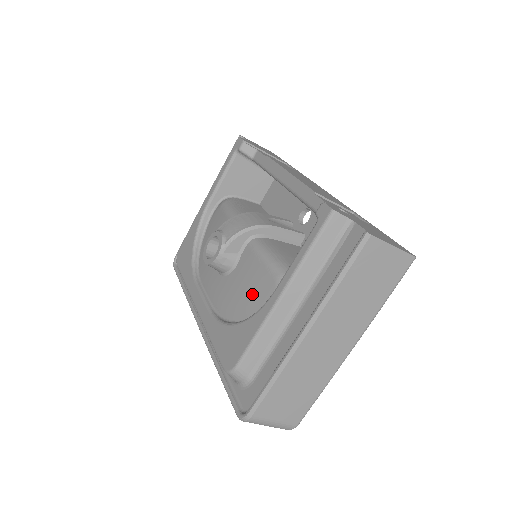
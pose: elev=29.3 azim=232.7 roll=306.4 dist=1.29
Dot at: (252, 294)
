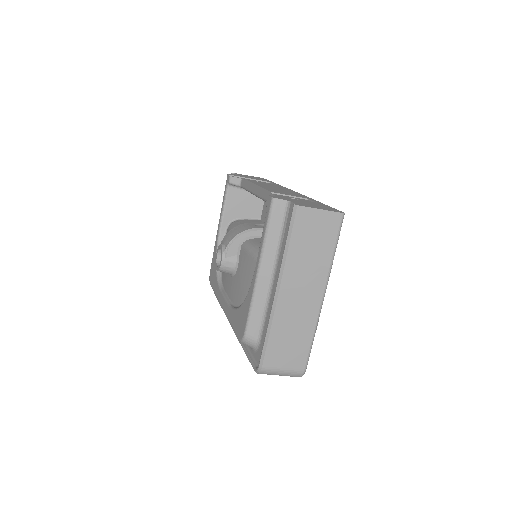
Dot at: (248, 280)
